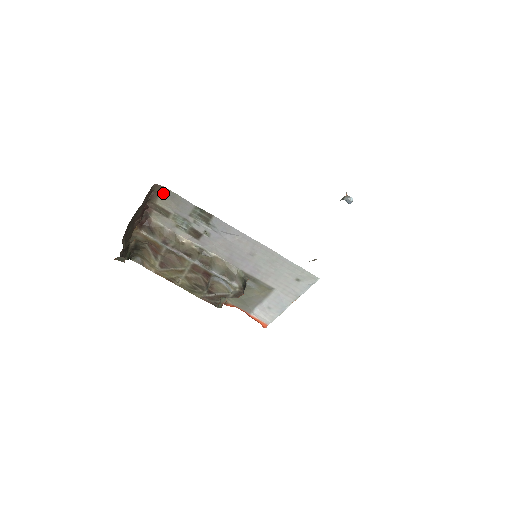
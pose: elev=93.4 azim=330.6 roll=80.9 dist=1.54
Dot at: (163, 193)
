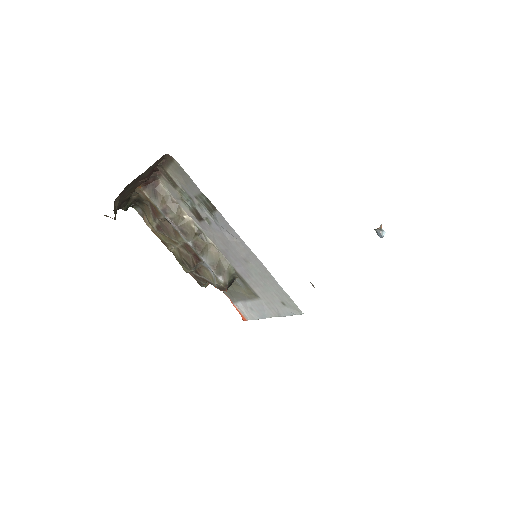
Dot at: (174, 165)
